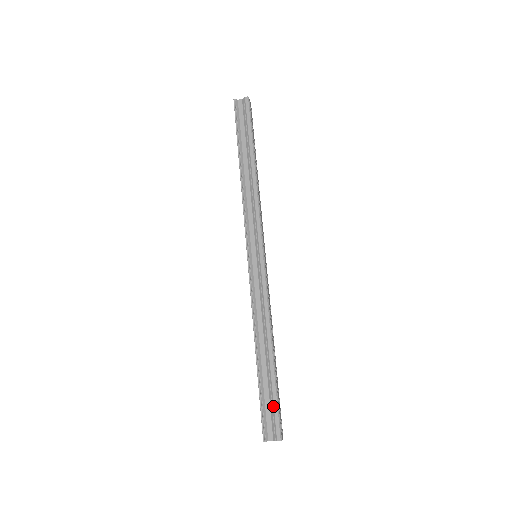
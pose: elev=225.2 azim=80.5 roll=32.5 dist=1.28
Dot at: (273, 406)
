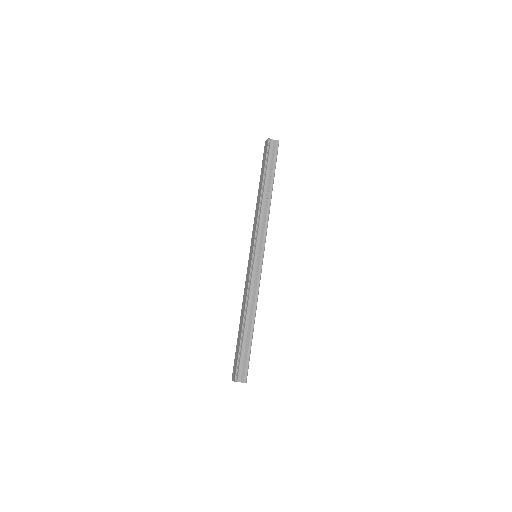
Dot at: (246, 360)
